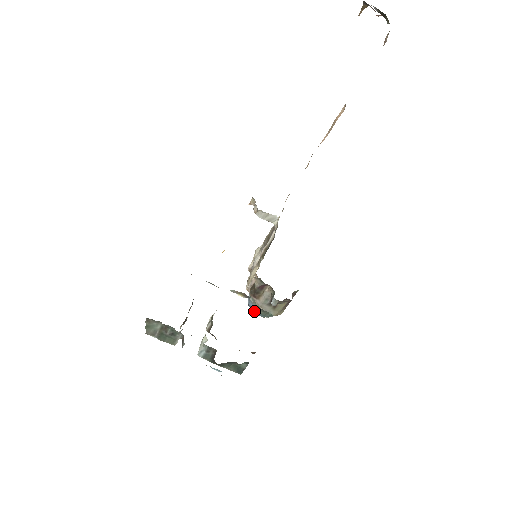
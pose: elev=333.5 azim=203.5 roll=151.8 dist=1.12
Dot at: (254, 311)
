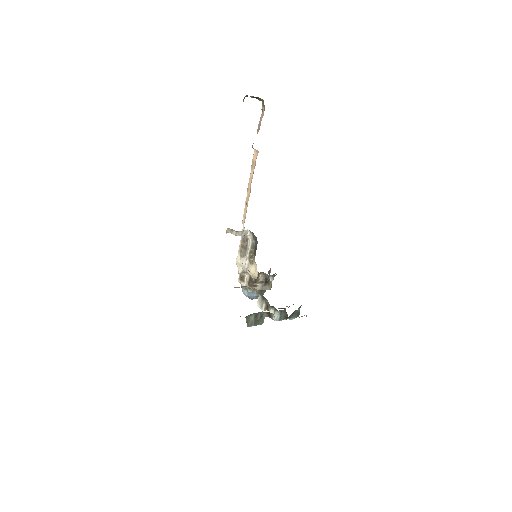
Dot at: (254, 297)
